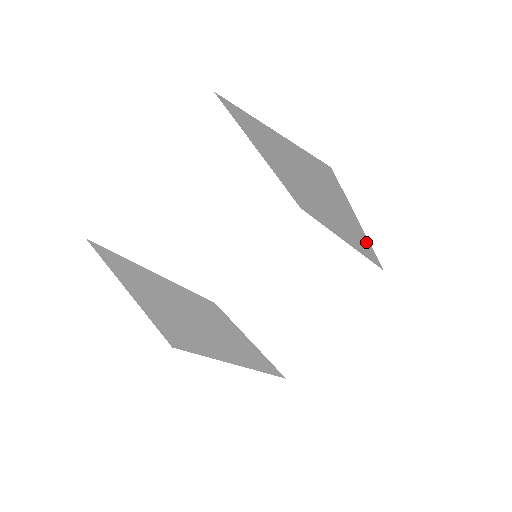
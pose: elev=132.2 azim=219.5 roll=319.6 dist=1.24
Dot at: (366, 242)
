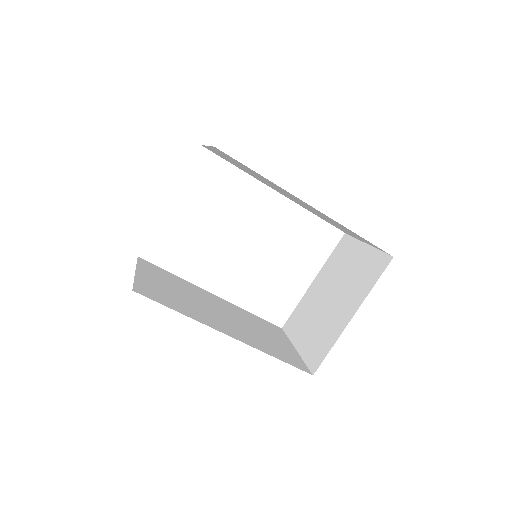
Dot at: (336, 222)
